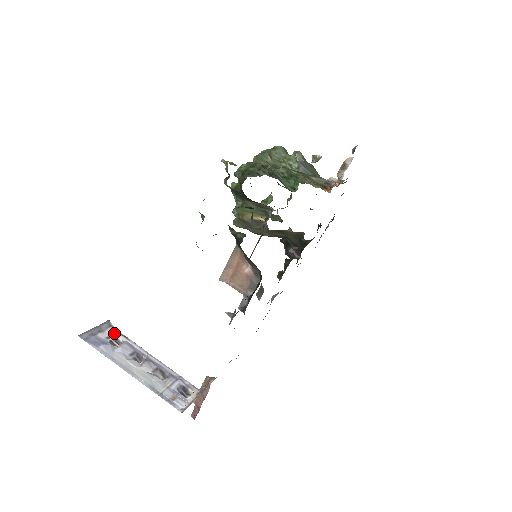
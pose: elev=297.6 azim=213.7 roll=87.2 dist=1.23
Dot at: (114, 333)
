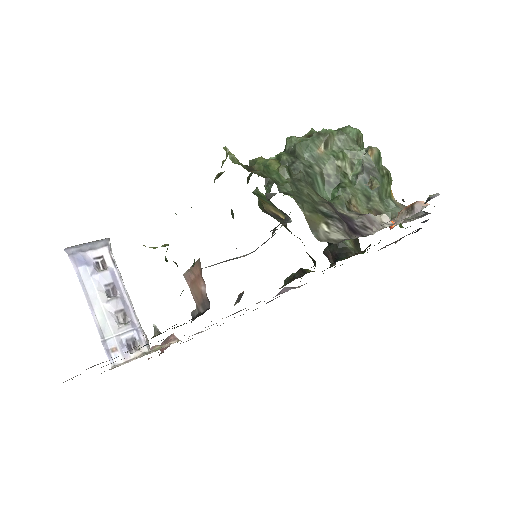
Dot at: (106, 254)
